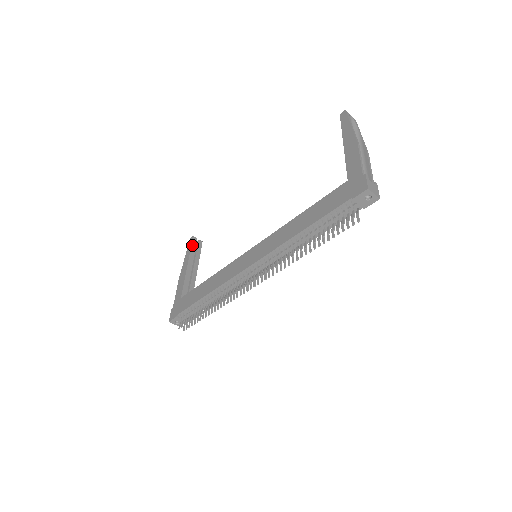
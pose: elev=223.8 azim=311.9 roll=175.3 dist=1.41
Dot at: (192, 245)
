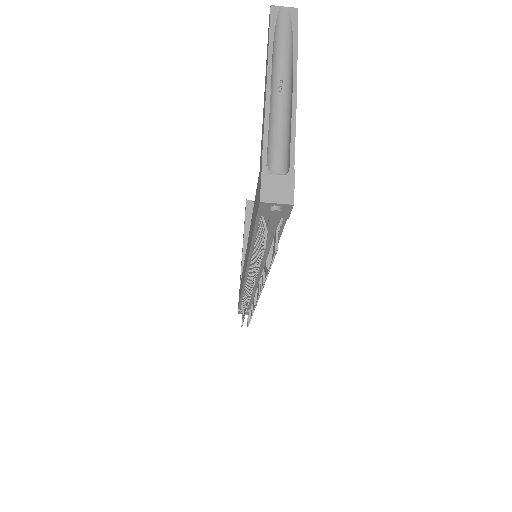
Dot at: (246, 213)
